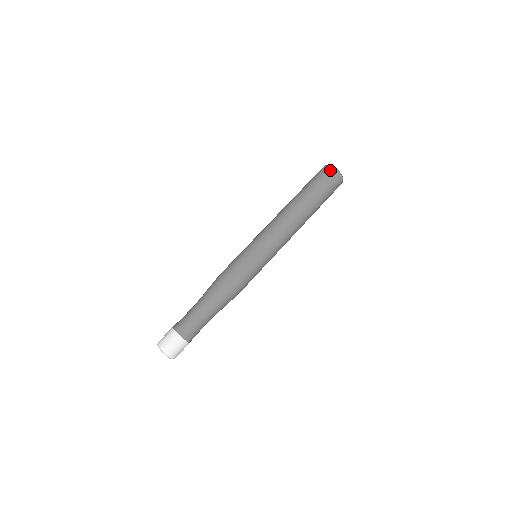
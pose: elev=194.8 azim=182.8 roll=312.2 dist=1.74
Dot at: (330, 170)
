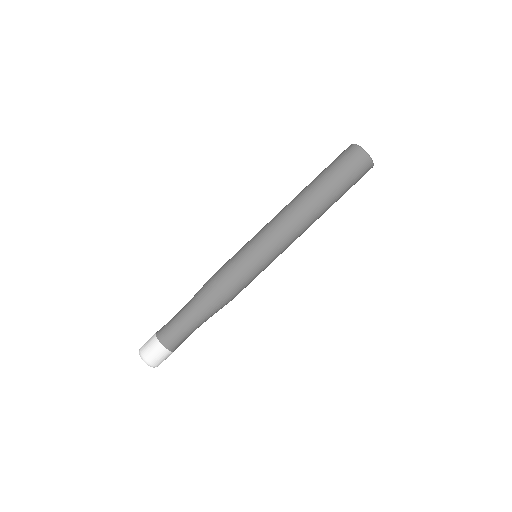
Dot at: occluded
